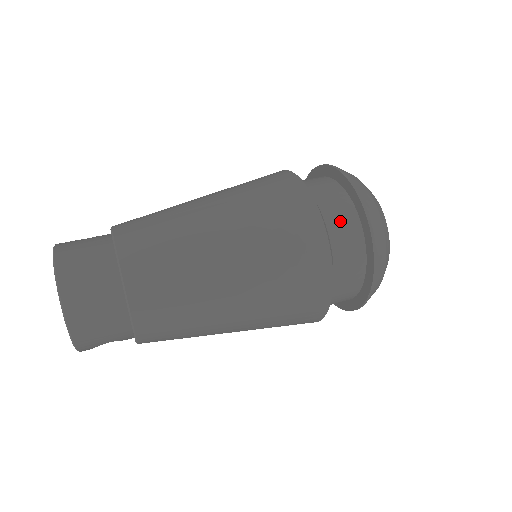
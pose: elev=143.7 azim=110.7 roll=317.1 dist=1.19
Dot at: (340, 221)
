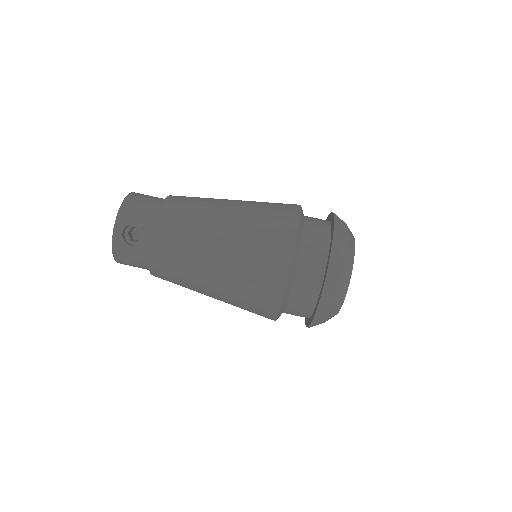
Dot at: occluded
